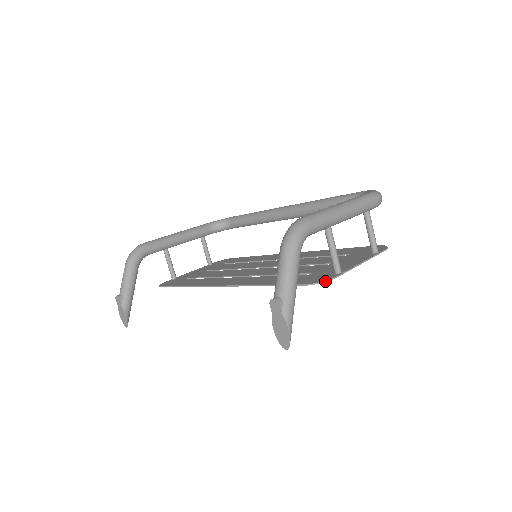
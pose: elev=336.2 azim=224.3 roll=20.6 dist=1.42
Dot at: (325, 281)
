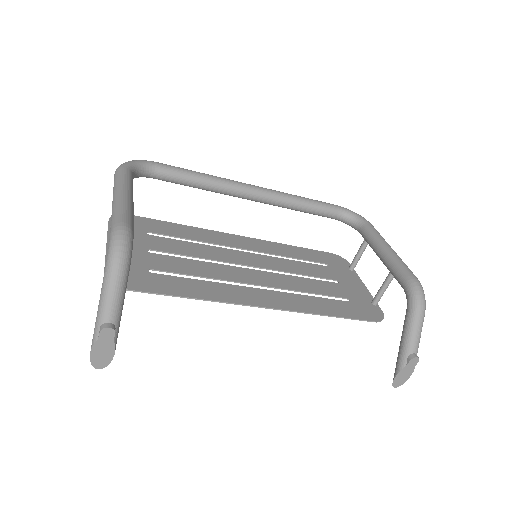
Dot at: occluded
